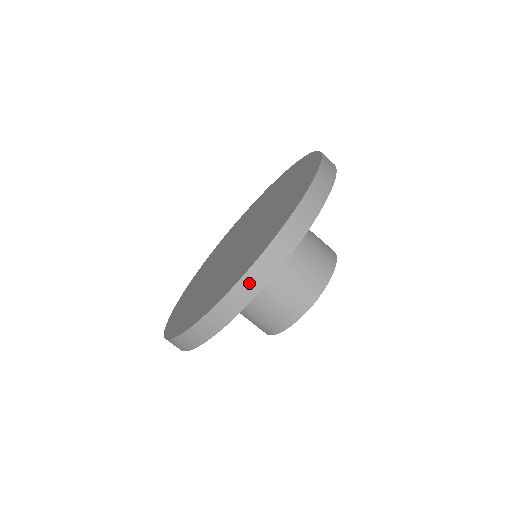
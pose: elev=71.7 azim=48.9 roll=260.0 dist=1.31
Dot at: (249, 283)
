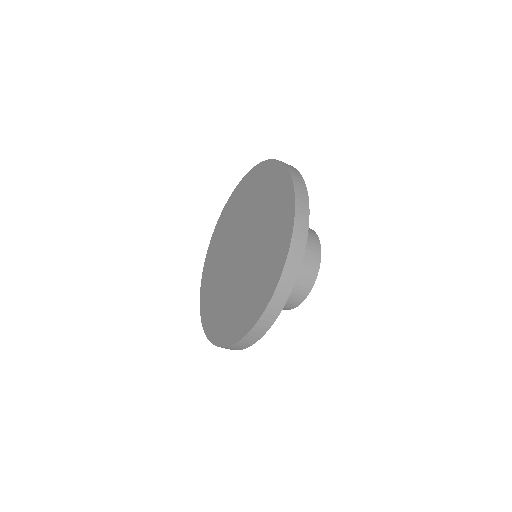
Dot at: occluded
